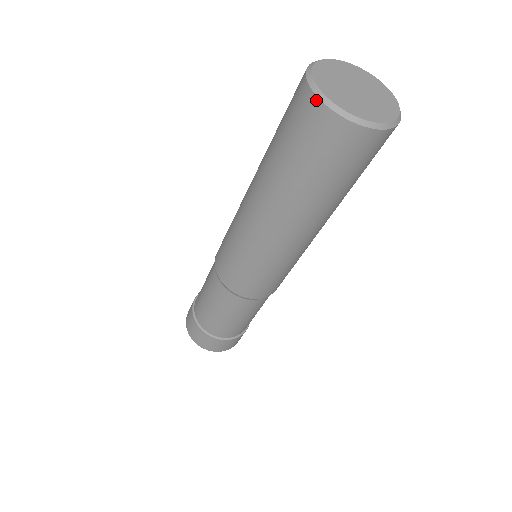
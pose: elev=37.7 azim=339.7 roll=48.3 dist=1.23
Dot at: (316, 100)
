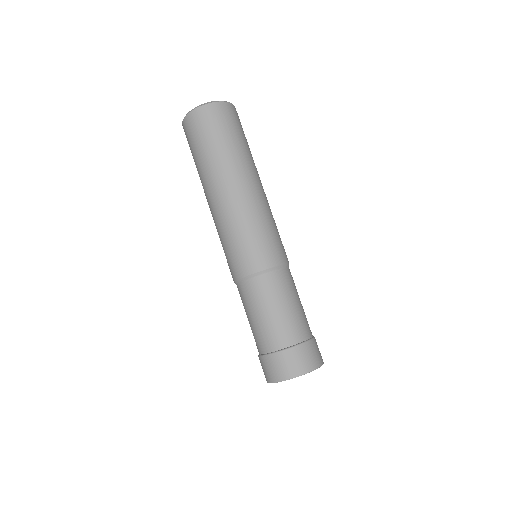
Dot at: (204, 106)
